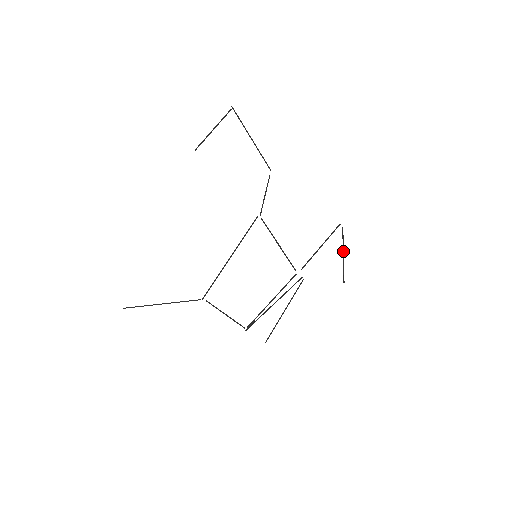
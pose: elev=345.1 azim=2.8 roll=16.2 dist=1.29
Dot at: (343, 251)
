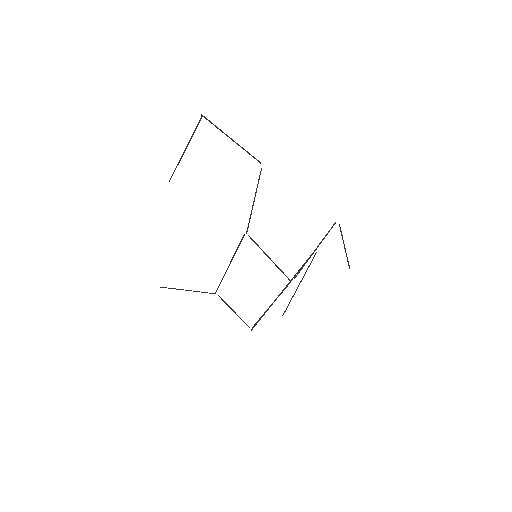
Dot at: occluded
